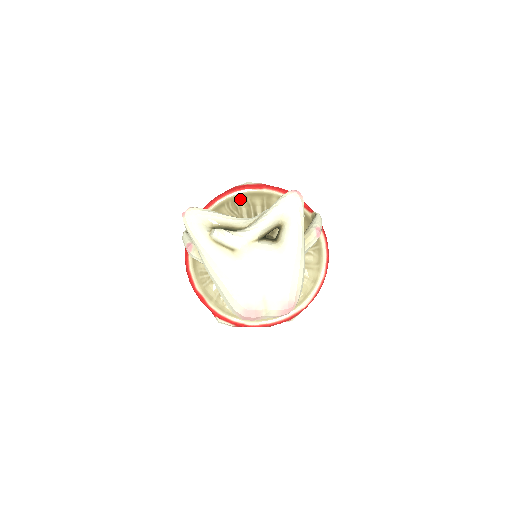
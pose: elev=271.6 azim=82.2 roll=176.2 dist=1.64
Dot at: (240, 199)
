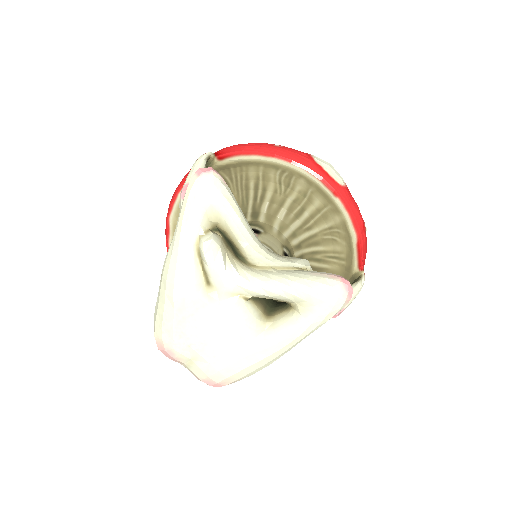
Dot at: (301, 180)
